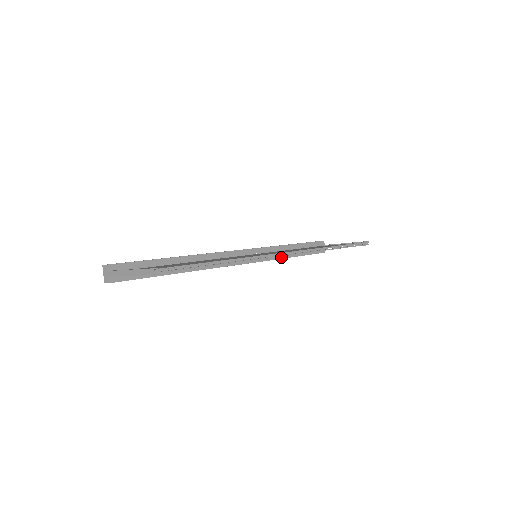
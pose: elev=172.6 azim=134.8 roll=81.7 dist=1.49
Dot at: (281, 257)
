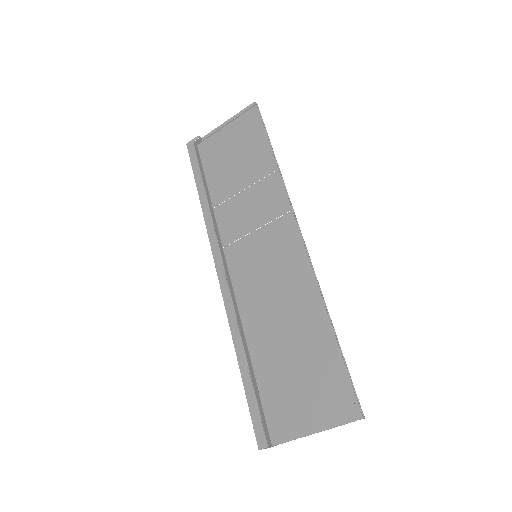
Dot at: occluded
